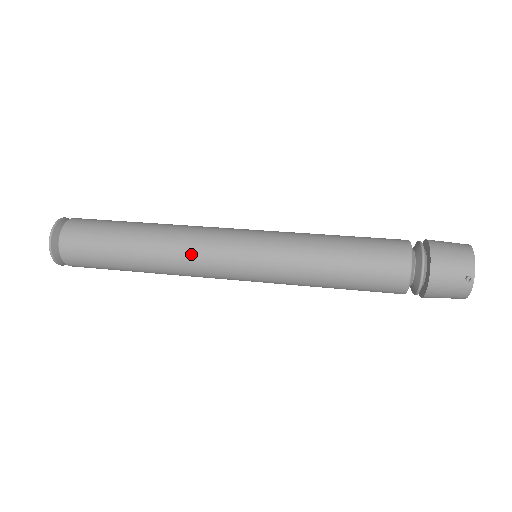
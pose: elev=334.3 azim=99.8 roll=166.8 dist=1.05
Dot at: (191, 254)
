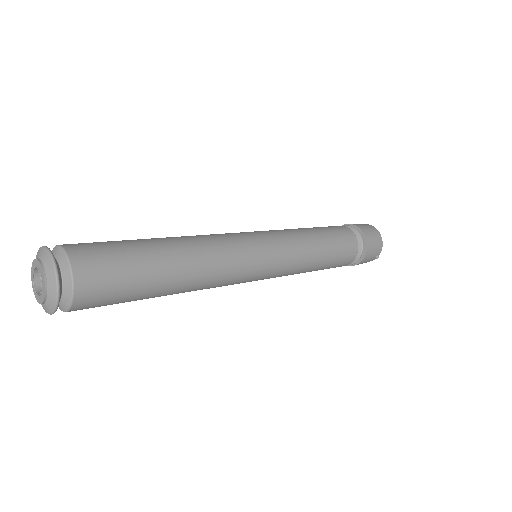
Dot at: (224, 278)
